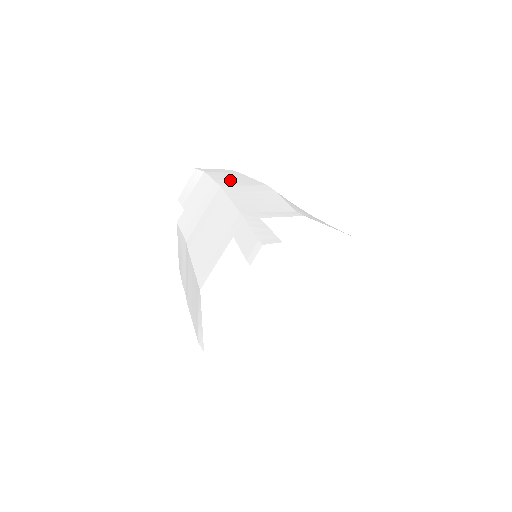
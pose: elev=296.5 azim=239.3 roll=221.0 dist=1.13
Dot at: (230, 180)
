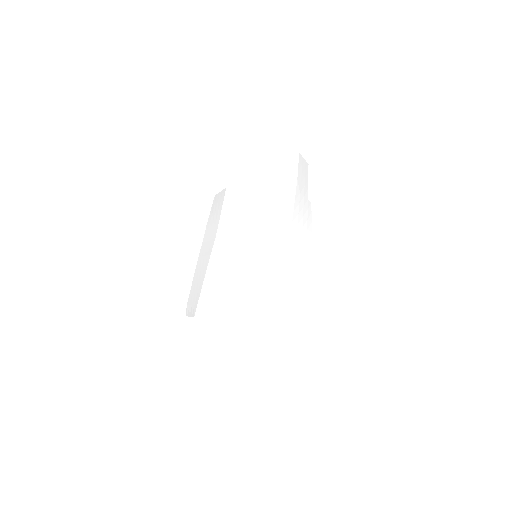
Dot at: (272, 216)
